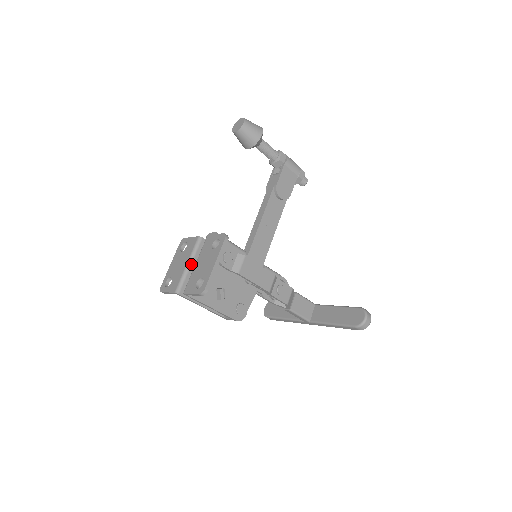
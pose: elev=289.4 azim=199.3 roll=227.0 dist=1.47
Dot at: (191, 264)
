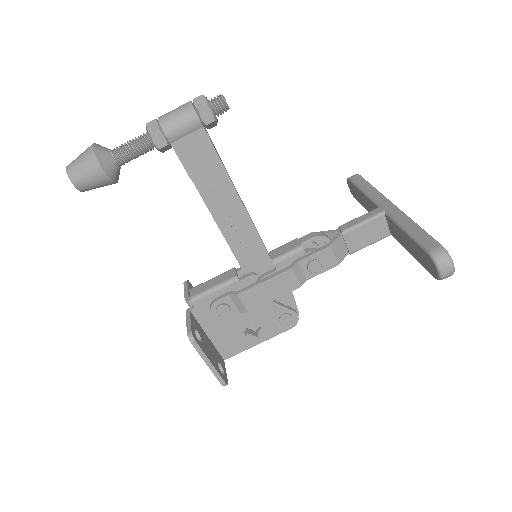
Dot at: occluded
